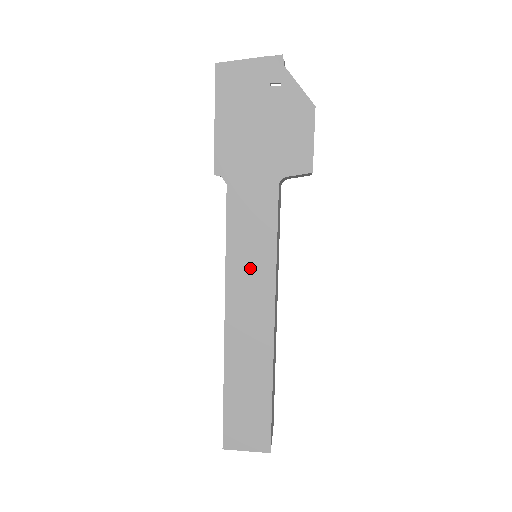
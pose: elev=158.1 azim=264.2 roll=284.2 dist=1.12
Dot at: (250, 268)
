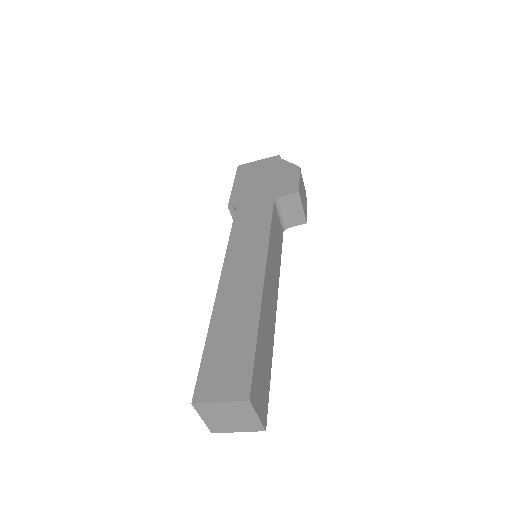
Dot at: (247, 247)
